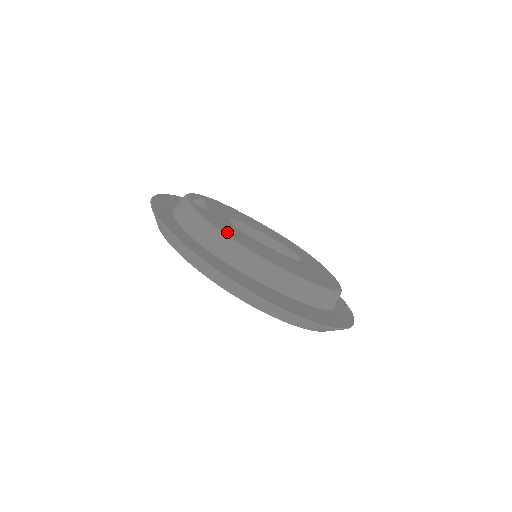
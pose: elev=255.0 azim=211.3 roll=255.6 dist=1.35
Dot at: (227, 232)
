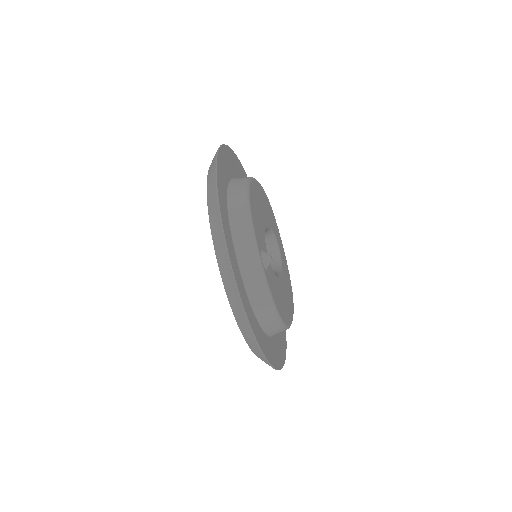
Dot at: (281, 311)
